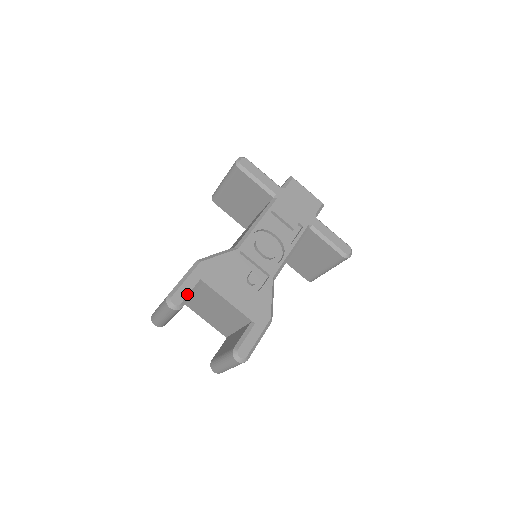
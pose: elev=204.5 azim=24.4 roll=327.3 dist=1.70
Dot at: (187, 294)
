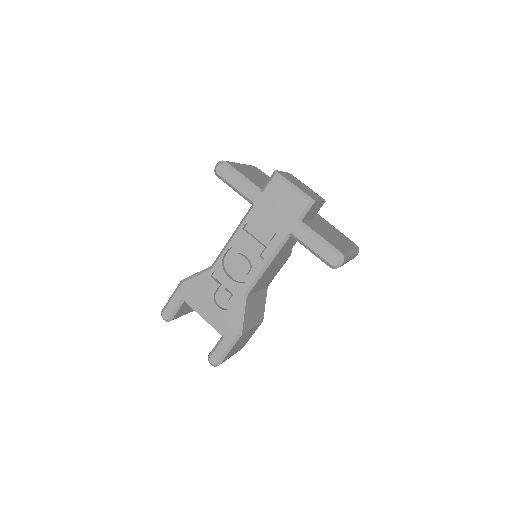
Dot at: (172, 311)
